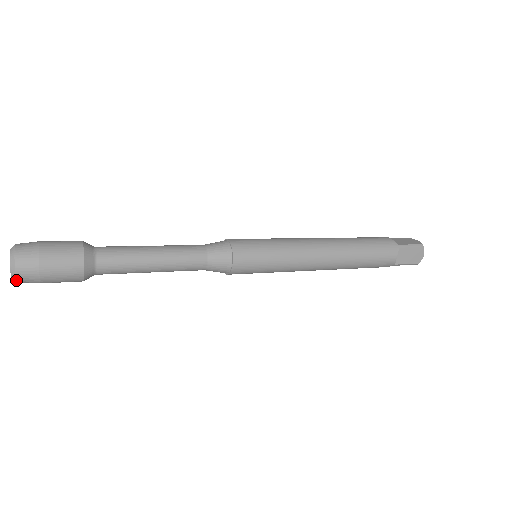
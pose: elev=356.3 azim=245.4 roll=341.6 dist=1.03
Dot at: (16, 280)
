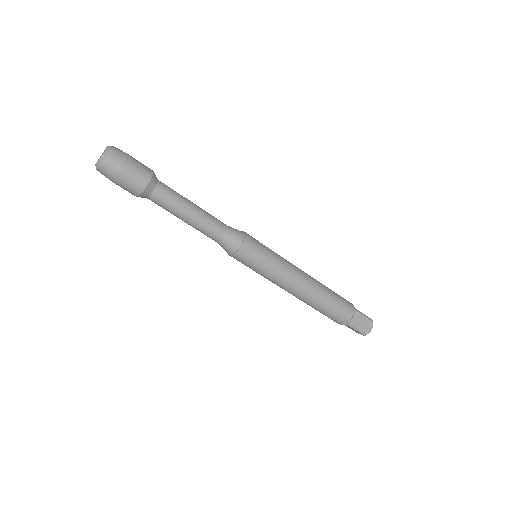
Dot at: (111, 148)
